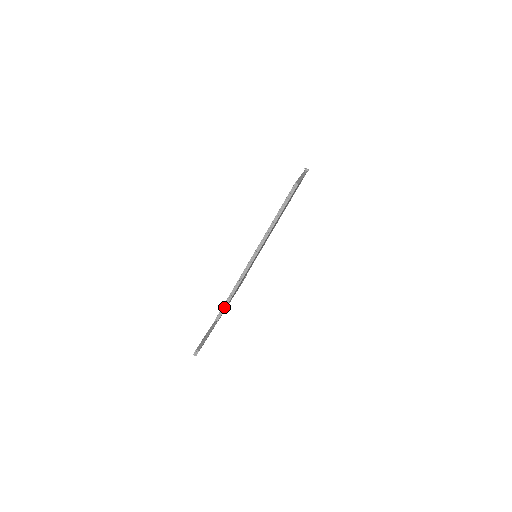
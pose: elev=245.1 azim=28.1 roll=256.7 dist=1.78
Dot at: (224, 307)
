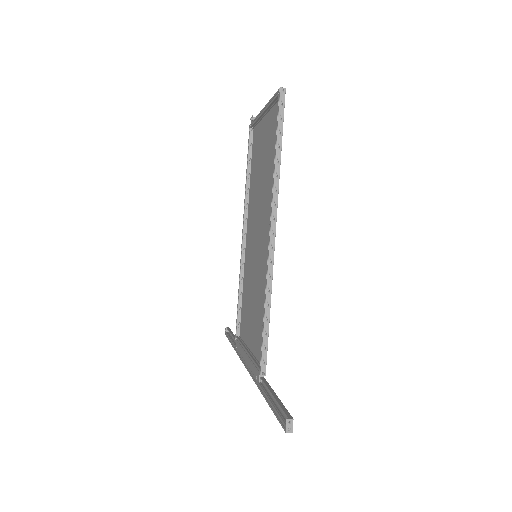
Dot at: (265, 343)
